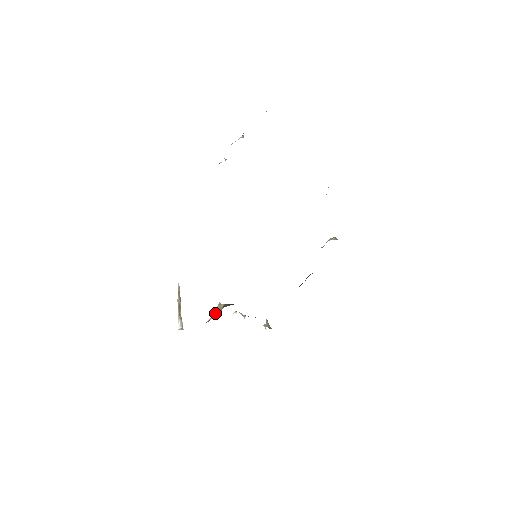
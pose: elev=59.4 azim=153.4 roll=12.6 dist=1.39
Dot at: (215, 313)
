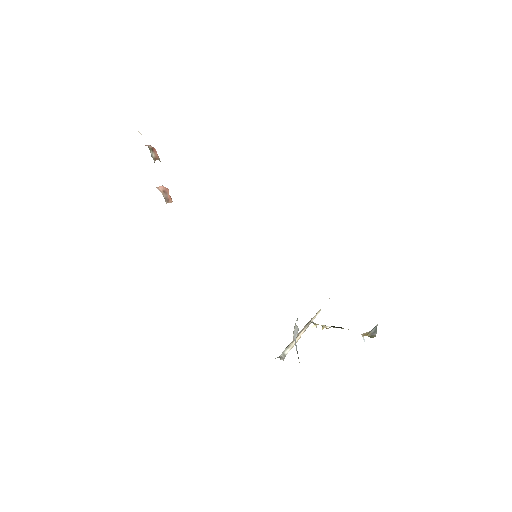
Dot at: (293, 332)
